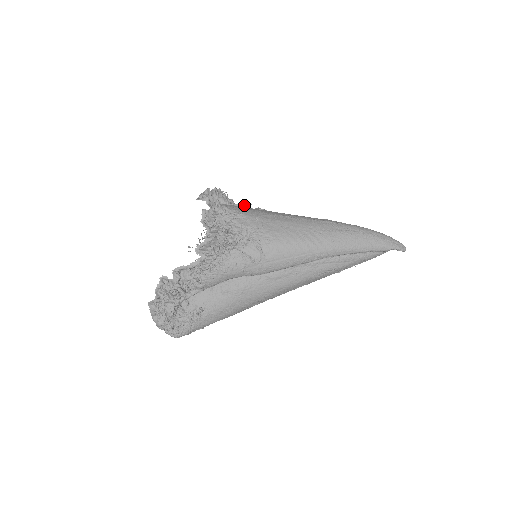
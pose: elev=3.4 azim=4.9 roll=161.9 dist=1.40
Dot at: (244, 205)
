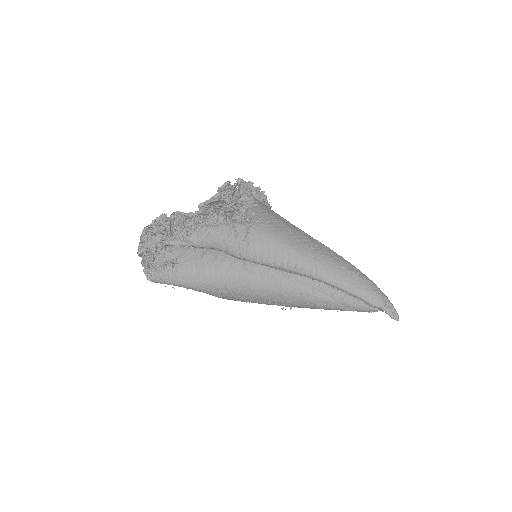
Dot at: occluded
